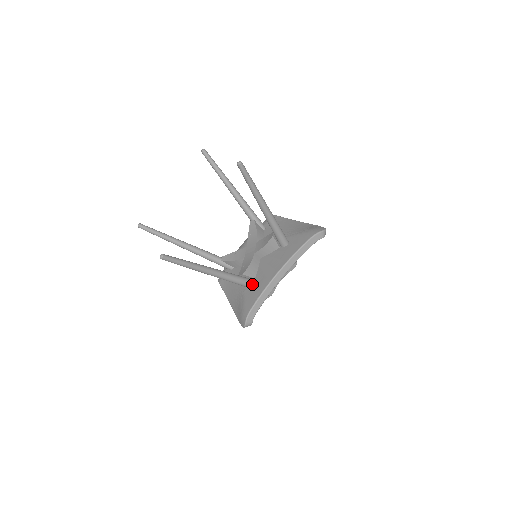
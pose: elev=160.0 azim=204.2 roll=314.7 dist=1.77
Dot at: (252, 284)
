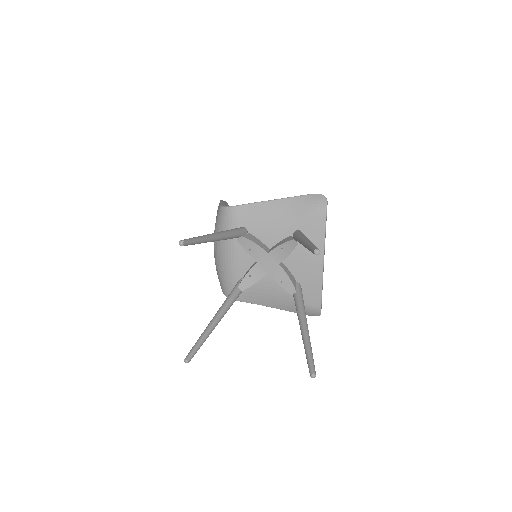
Dot at: (301, 287)
